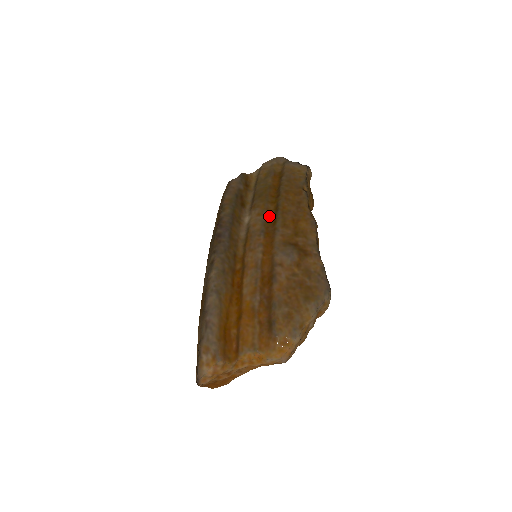
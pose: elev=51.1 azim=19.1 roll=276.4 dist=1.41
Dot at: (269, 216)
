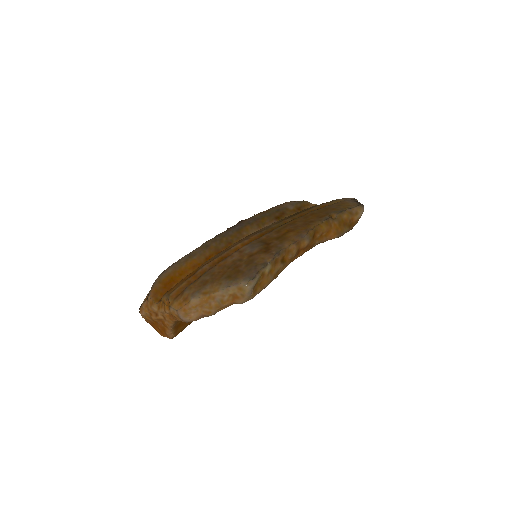
Dot at: (280, 225)
